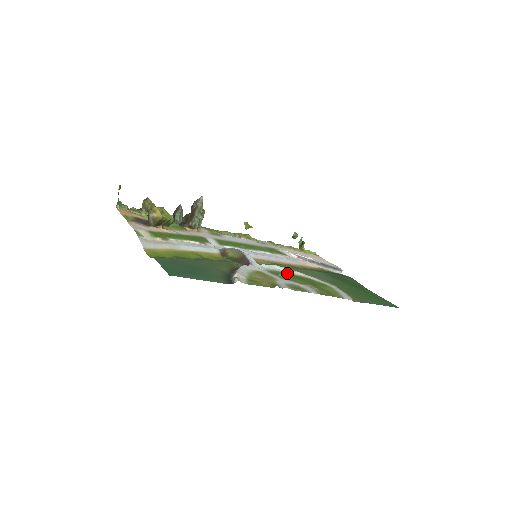
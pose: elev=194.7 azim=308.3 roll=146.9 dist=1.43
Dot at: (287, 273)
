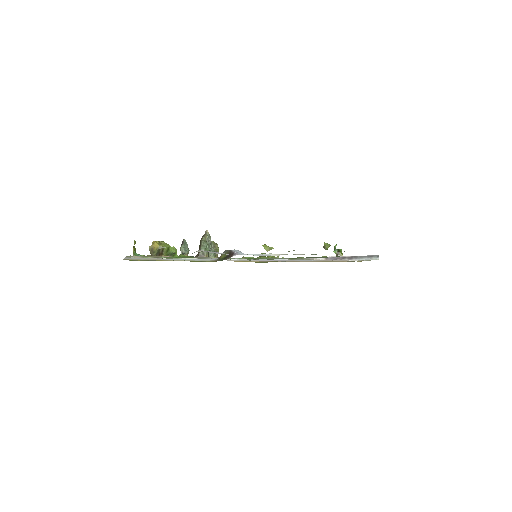
Dot at: occluded
